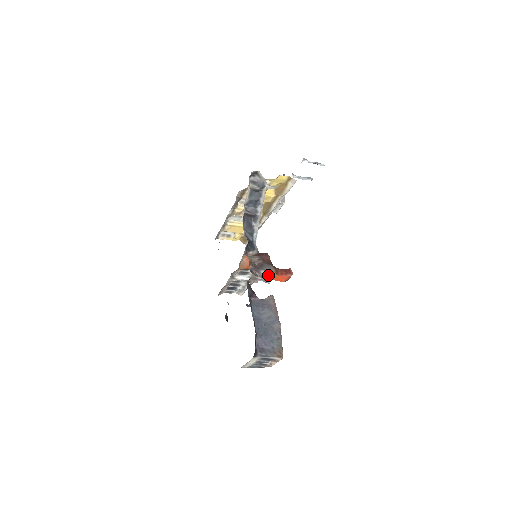
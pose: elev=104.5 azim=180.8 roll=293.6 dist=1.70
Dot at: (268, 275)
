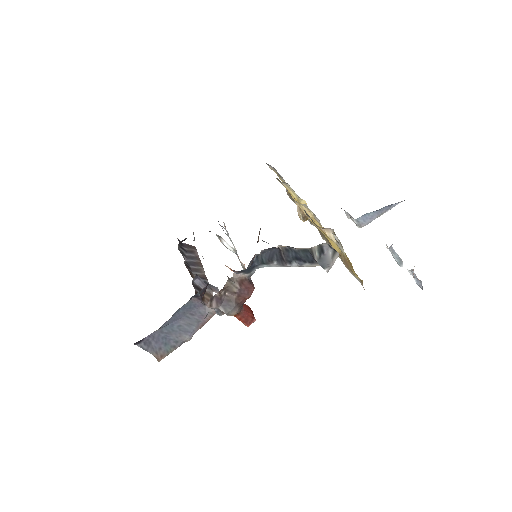
Dot at: occluded
